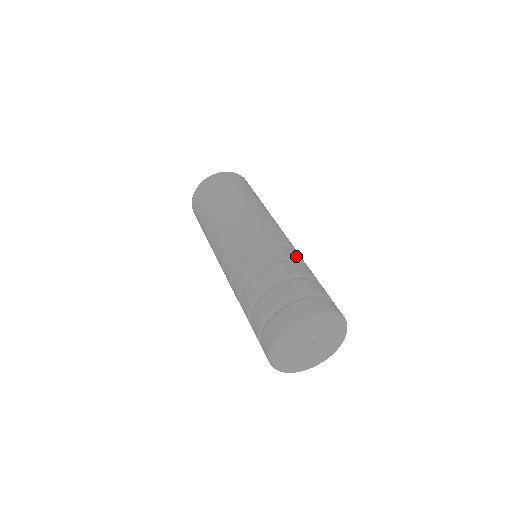
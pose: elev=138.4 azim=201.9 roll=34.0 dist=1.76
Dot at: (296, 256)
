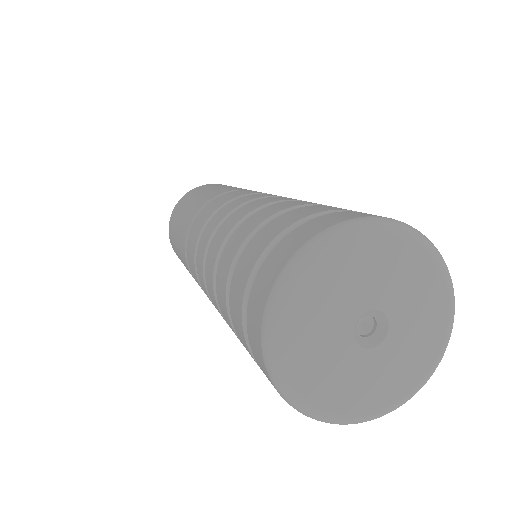
Dot at: occluded
